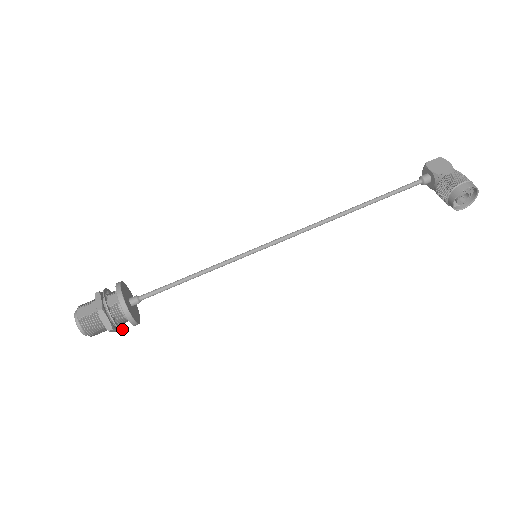
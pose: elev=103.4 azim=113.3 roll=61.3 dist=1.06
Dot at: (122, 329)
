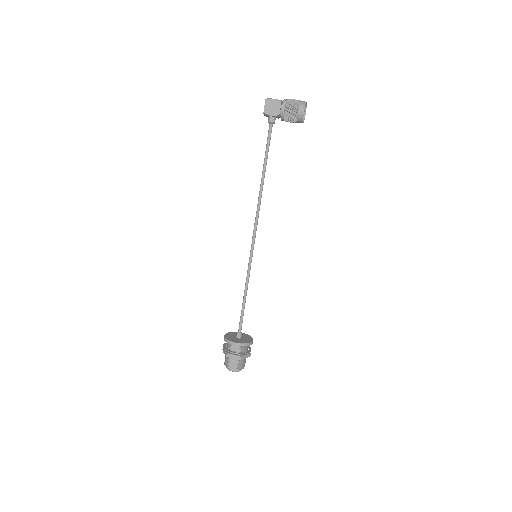
Dot at: (249, 347)
